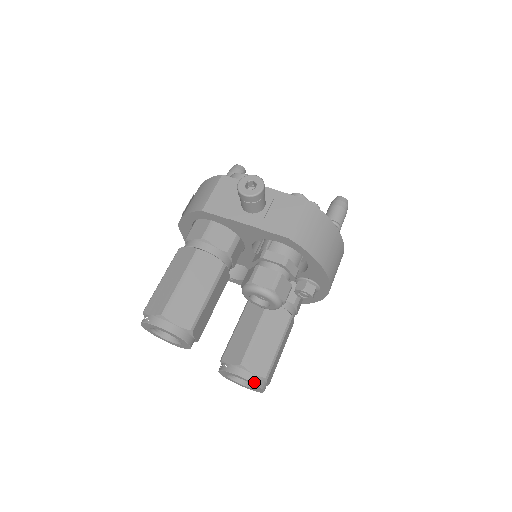
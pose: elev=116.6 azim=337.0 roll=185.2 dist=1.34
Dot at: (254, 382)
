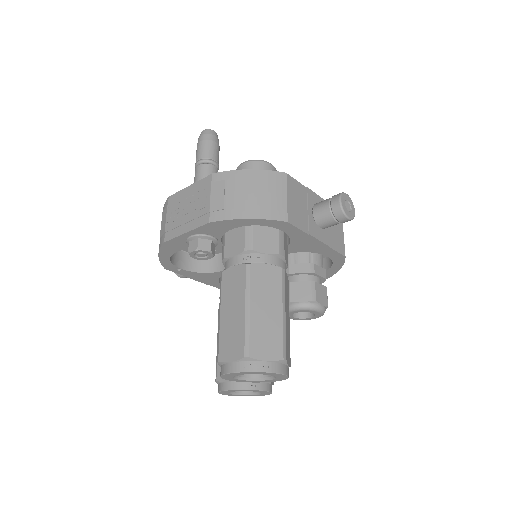
Dot at: occluded
